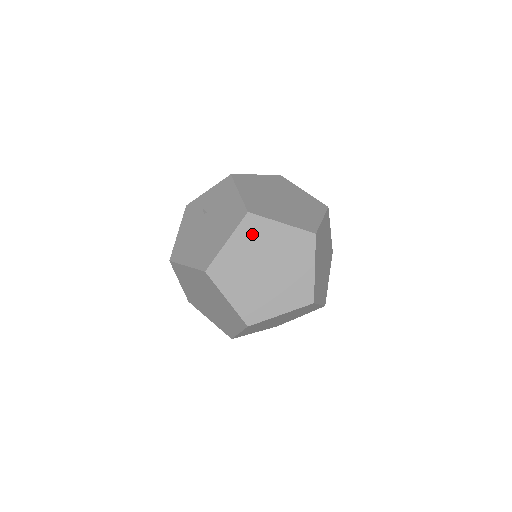
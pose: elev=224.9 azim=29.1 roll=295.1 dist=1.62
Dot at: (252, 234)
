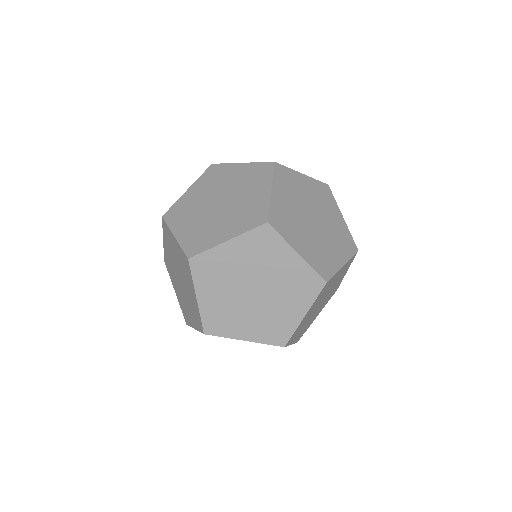
Dot at: (212, 178)
